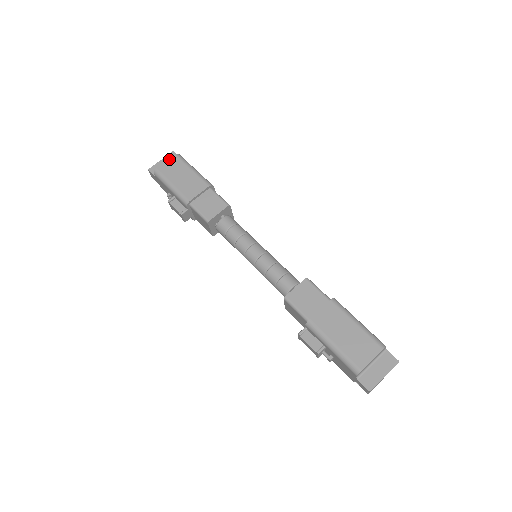
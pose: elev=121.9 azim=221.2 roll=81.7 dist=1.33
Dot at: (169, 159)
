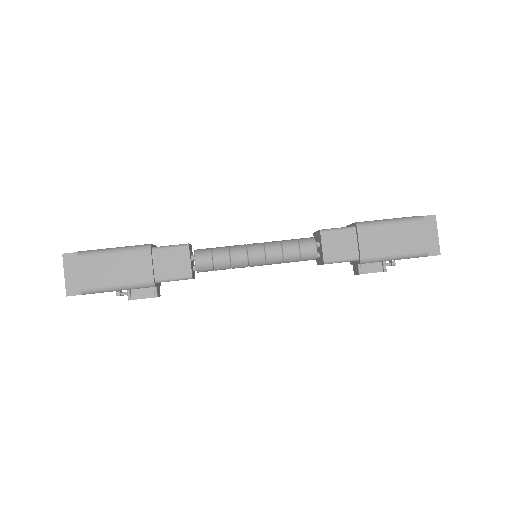
Dot at: (78, 268)
